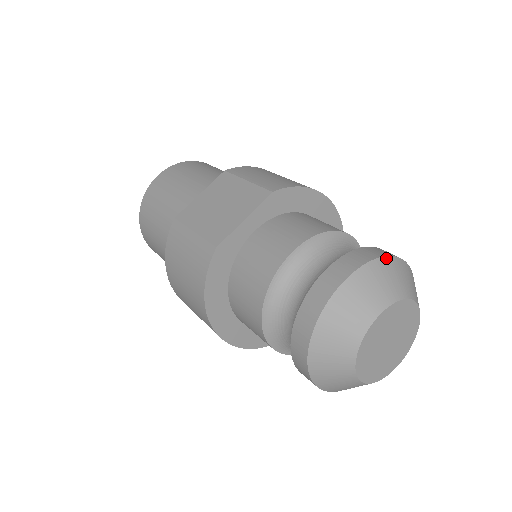
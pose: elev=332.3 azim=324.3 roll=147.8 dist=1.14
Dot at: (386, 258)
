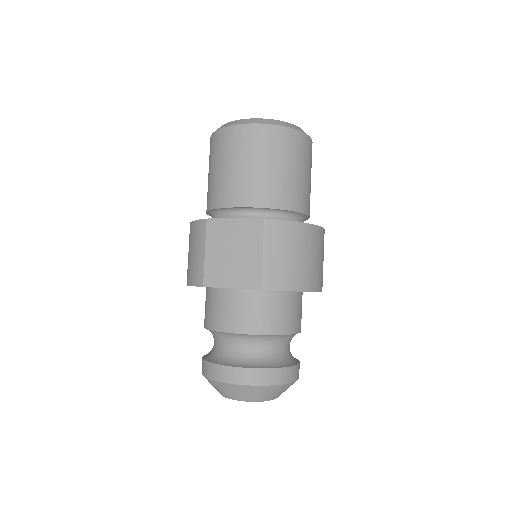
Dot at: (272, 386)
